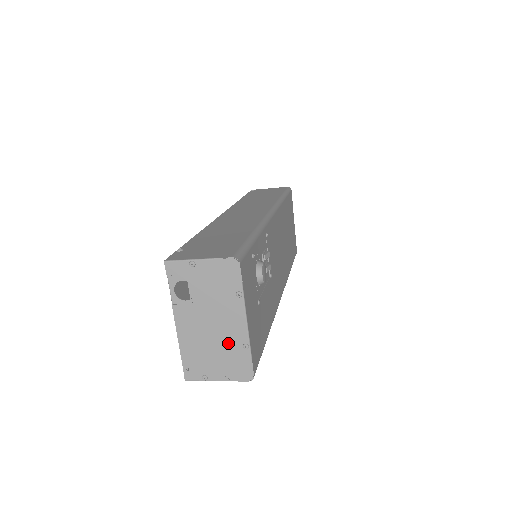
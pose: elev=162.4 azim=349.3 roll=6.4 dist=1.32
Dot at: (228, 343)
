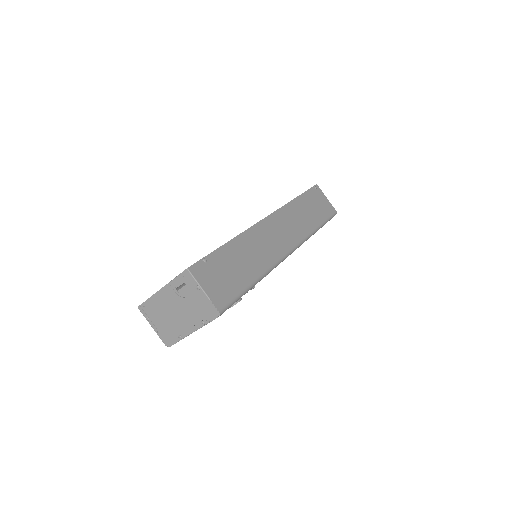
Dot at: (174, 326)
